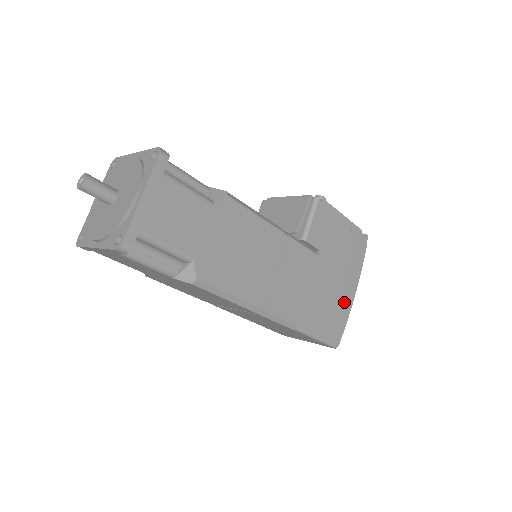
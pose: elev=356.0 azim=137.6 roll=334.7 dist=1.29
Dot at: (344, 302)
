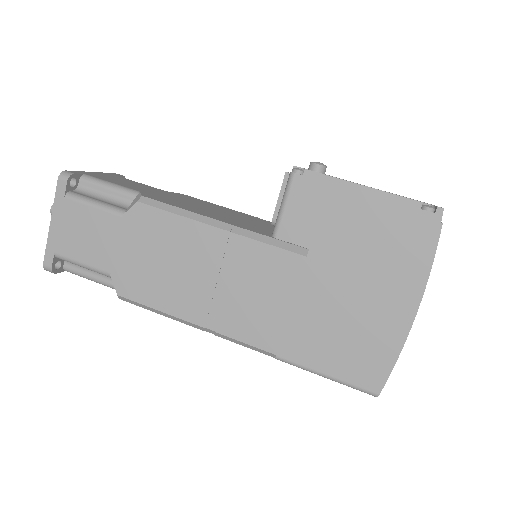
Dot at: (385, 327)
